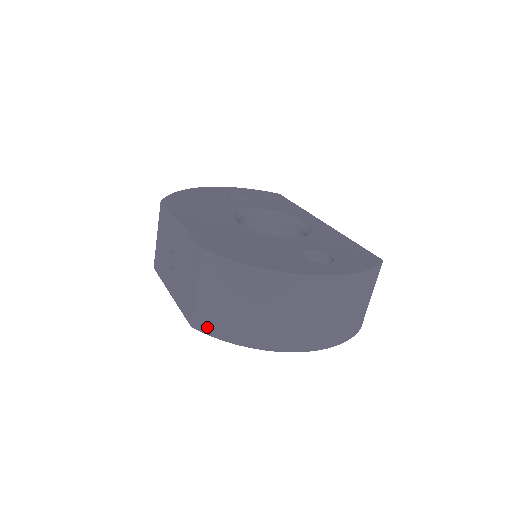
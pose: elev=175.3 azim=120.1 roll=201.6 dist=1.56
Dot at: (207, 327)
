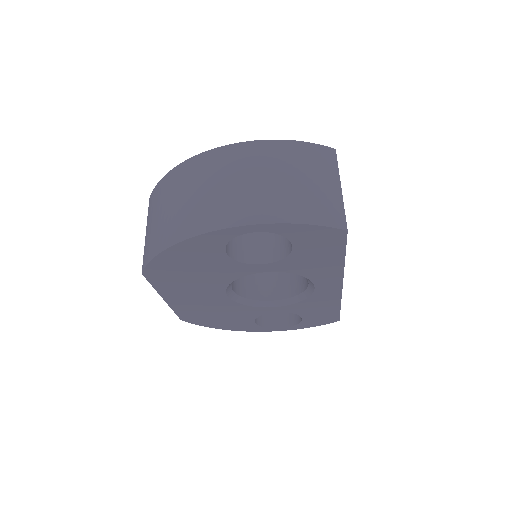
Dot at: (147, 258)
